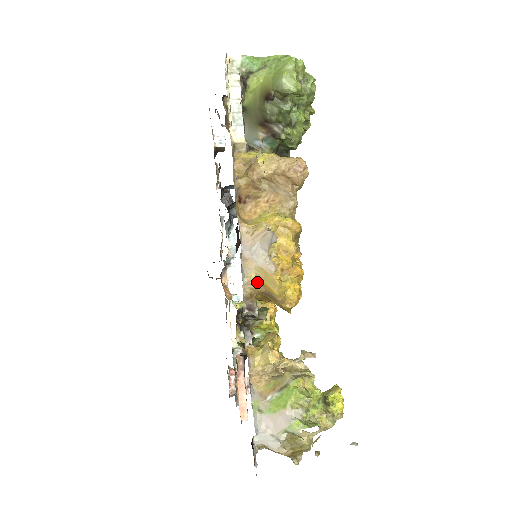
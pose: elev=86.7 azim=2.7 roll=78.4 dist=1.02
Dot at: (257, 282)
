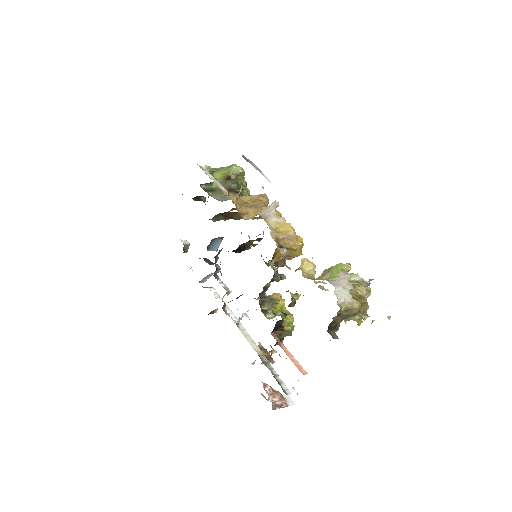
Dot at: (277, 231)
